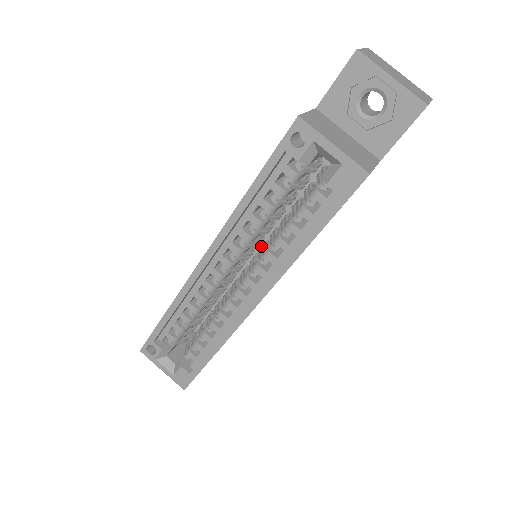
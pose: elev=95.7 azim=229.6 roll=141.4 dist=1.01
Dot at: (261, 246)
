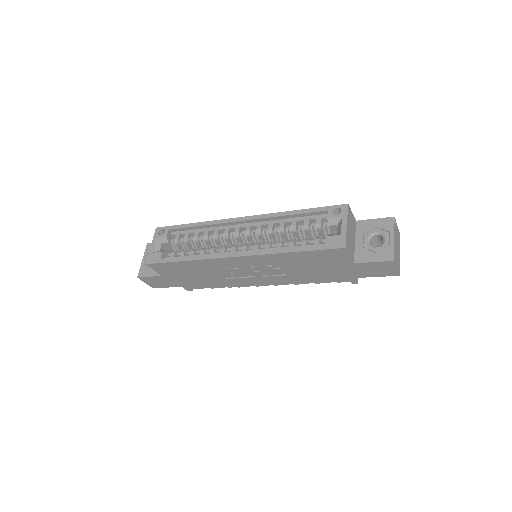
Dot at: occluded
